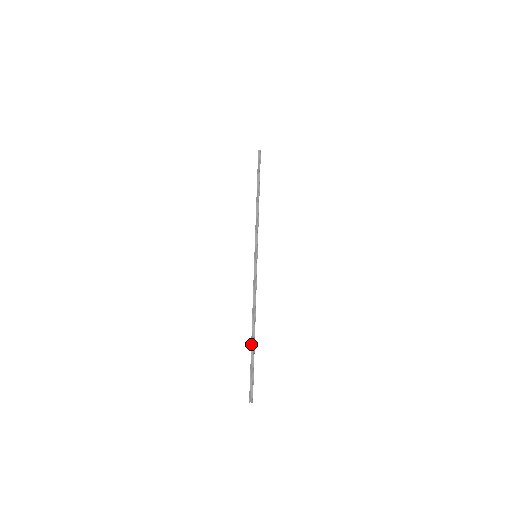
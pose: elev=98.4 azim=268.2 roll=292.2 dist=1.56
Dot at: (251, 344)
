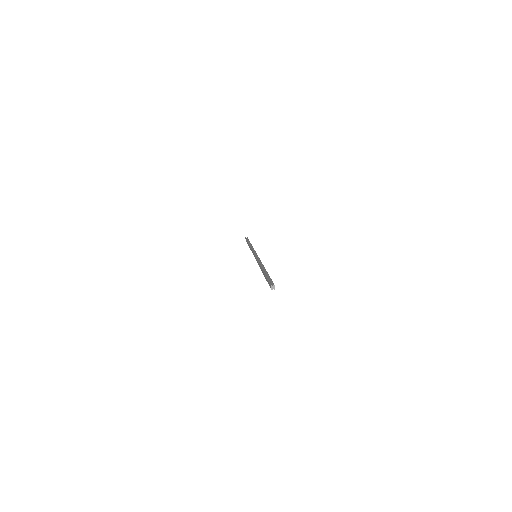
Dot at: (263, 272)
